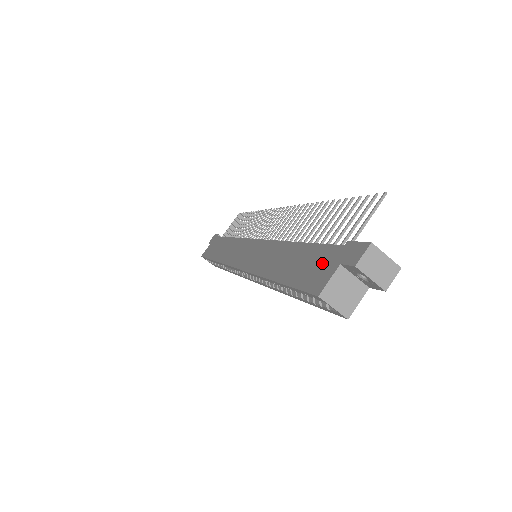
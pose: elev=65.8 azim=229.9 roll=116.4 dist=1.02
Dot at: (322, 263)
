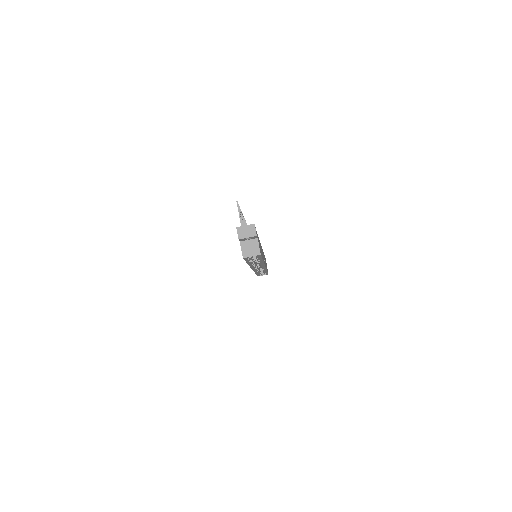
Dot at: occluded
